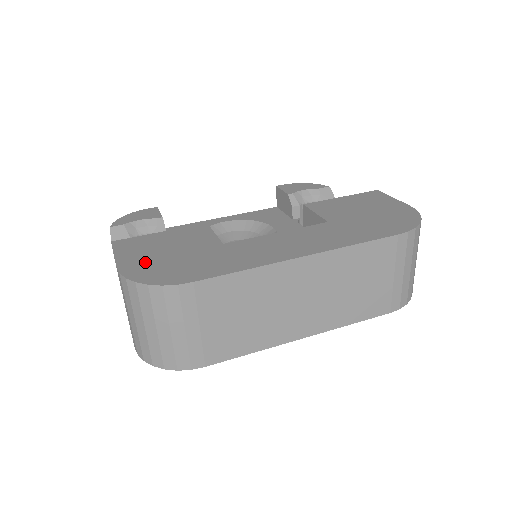
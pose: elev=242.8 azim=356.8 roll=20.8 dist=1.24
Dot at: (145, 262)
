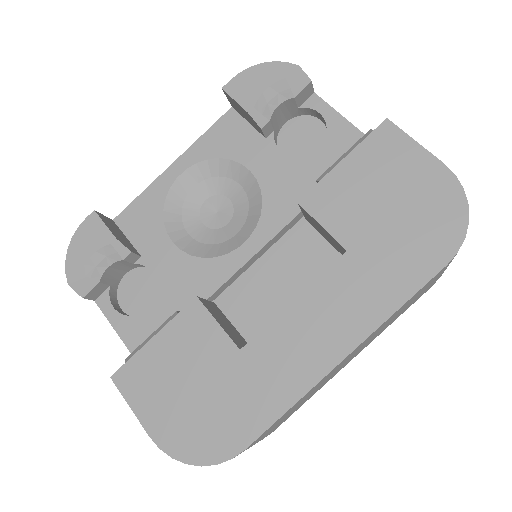
Dot at: (174, 418)
